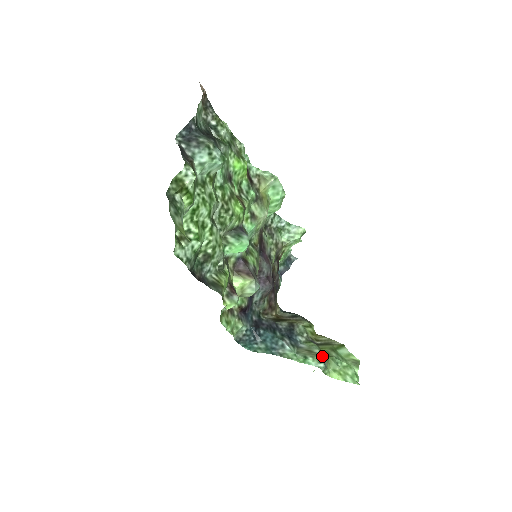
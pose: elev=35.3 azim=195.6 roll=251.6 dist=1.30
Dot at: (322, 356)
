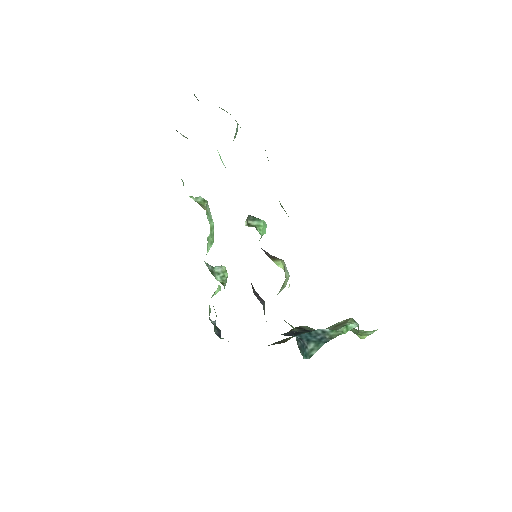
Dot at: (349, 319)
